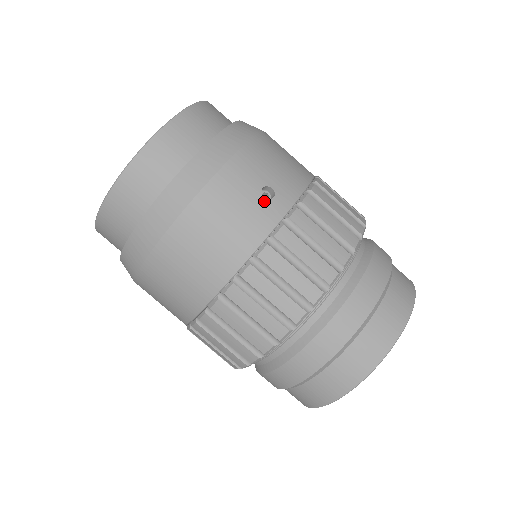
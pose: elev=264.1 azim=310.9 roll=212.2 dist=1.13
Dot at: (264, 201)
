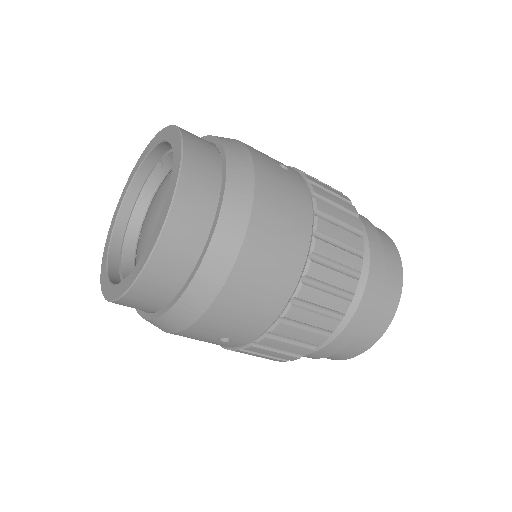
Dot at: (221, 342)
